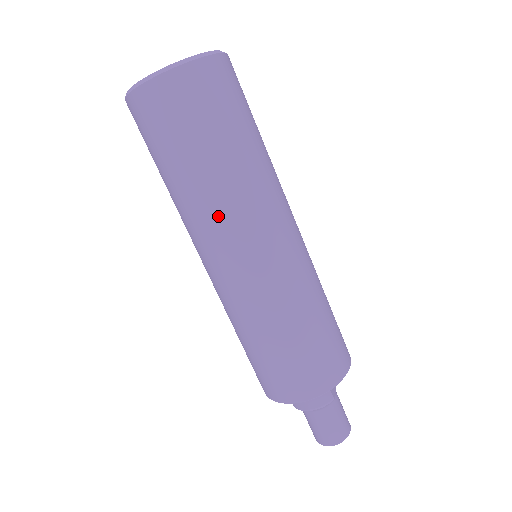
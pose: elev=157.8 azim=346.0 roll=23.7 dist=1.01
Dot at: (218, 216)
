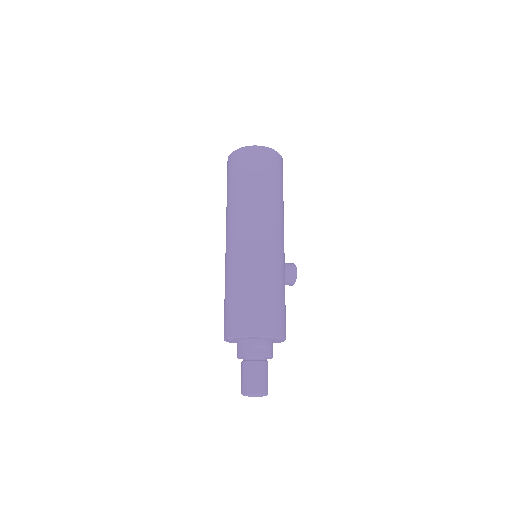
Dot at: (228, 219)
